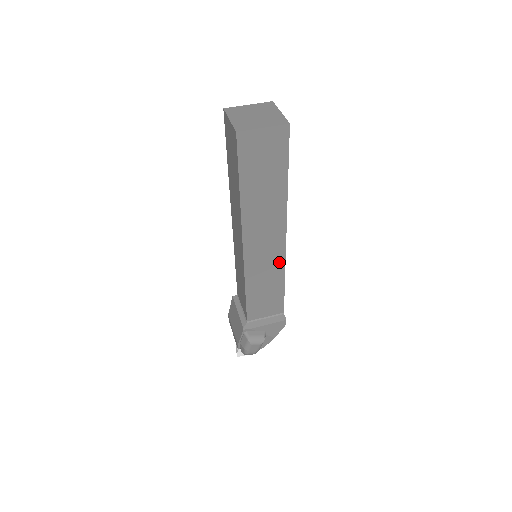
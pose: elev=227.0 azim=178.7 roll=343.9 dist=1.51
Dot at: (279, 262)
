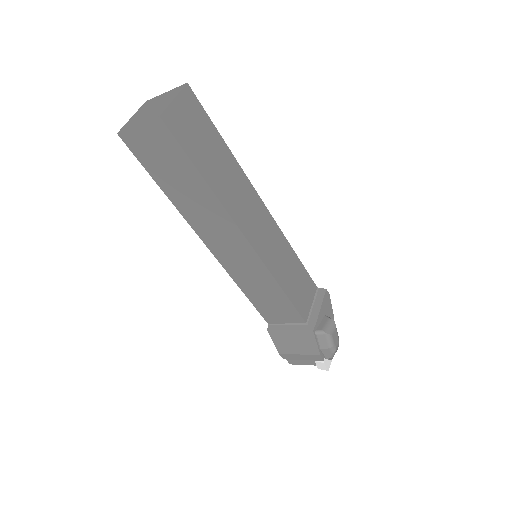
Dot at: (278, 236)
